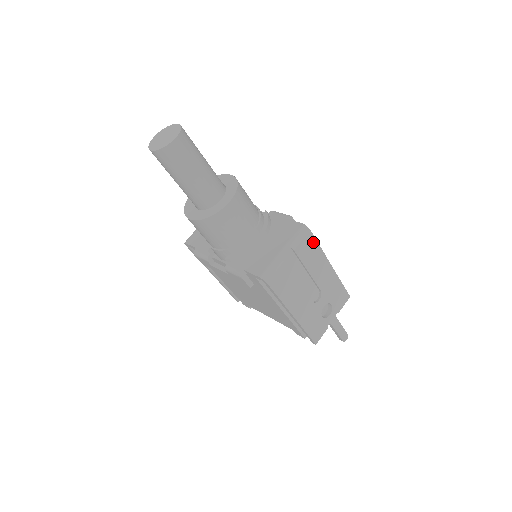
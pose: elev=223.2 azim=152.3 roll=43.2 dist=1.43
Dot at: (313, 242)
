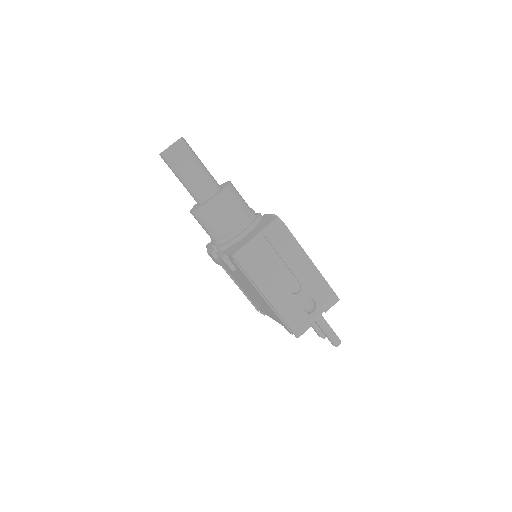
Dot at: (288, 234)
